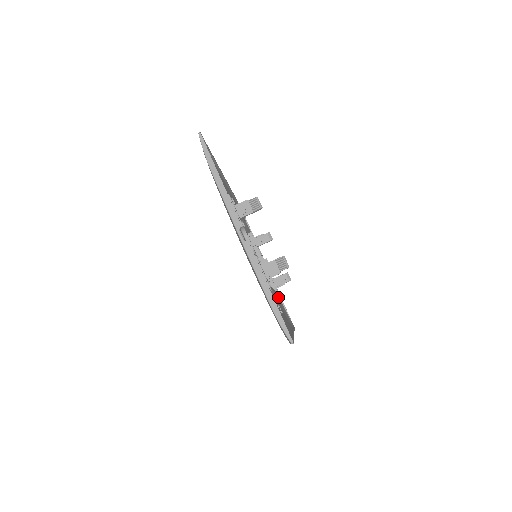
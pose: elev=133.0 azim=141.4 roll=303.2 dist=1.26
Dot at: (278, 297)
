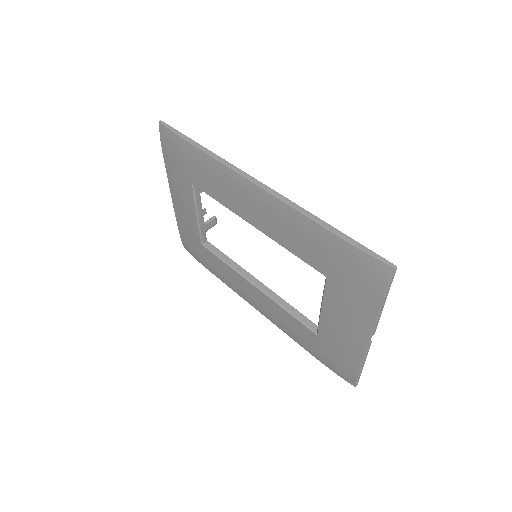
Dot at: occluded
